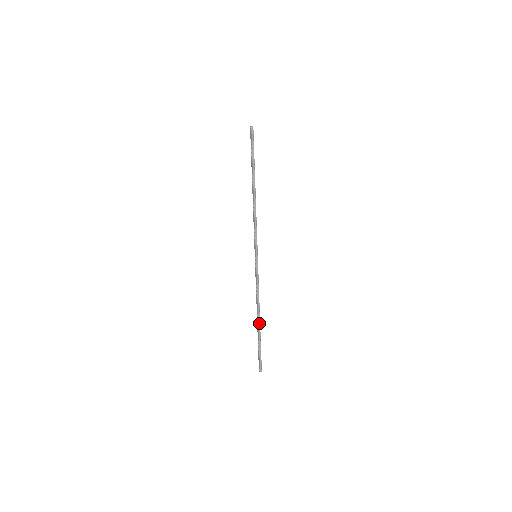
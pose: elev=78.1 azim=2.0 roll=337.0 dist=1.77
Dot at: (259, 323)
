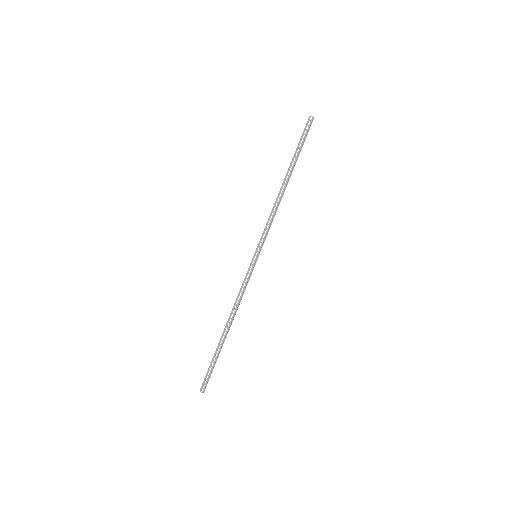
Dot at: occluded
